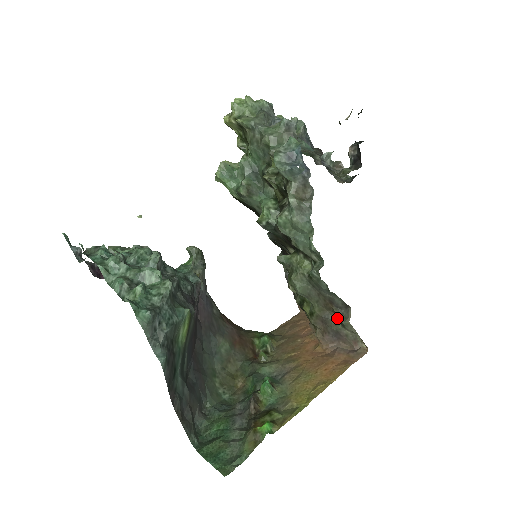
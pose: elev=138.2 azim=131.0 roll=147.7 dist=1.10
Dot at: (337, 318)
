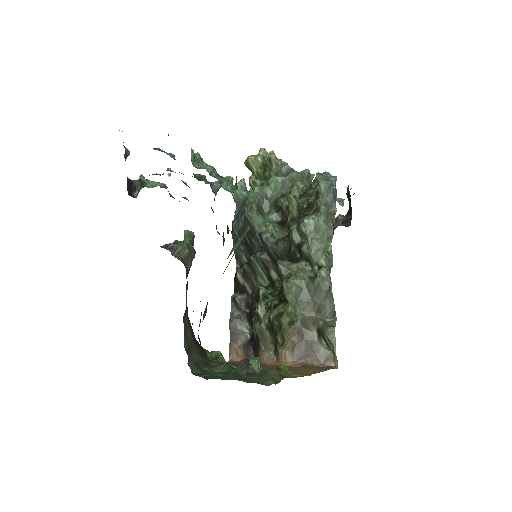
Dot at: (316, 331)
